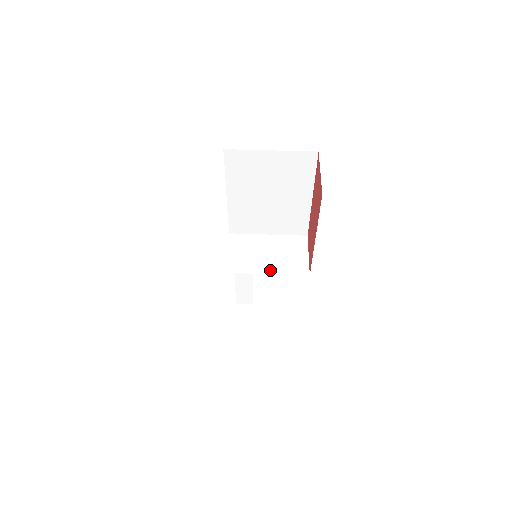
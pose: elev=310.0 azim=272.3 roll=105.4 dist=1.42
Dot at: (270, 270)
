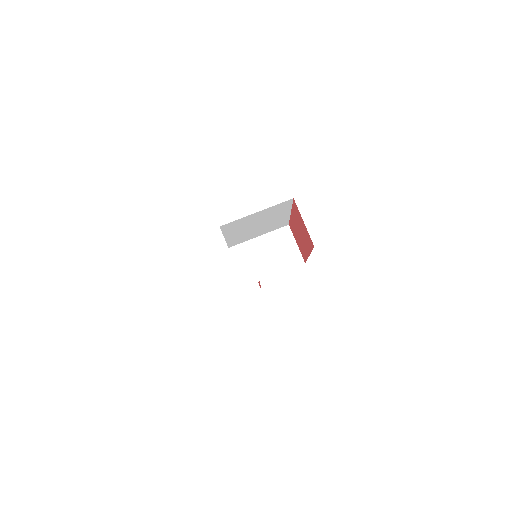
Dot at: (275, 271)
